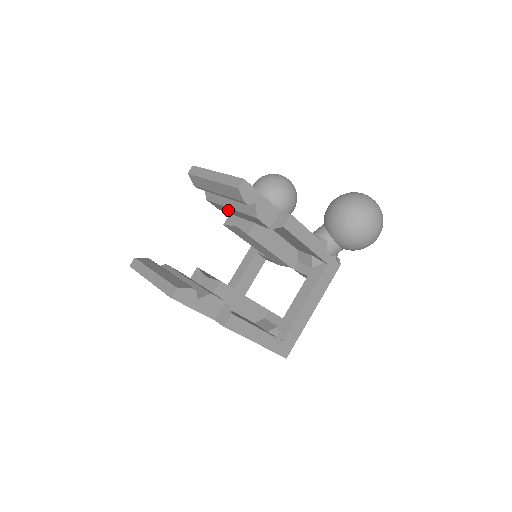
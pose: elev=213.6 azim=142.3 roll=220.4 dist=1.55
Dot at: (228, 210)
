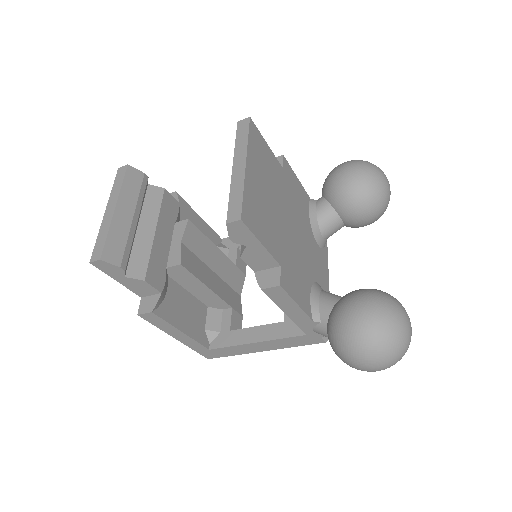
Dot at: occluded
